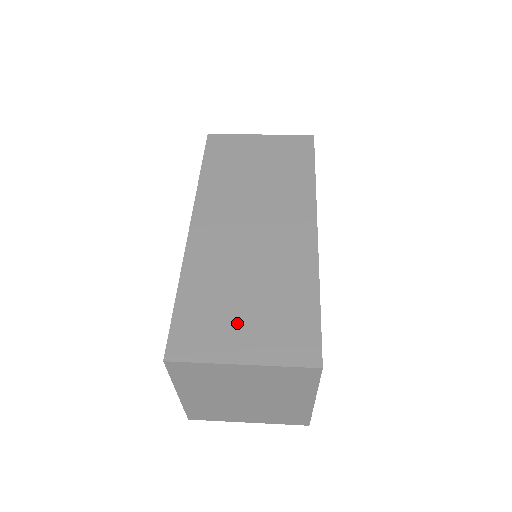
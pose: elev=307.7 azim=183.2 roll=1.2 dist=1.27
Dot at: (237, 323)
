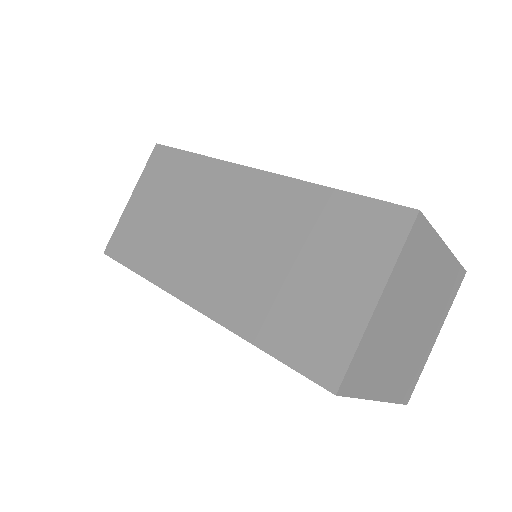
Dot at: (325, 291)
